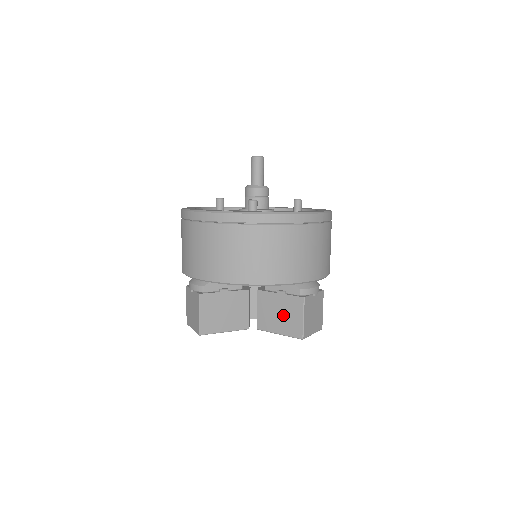
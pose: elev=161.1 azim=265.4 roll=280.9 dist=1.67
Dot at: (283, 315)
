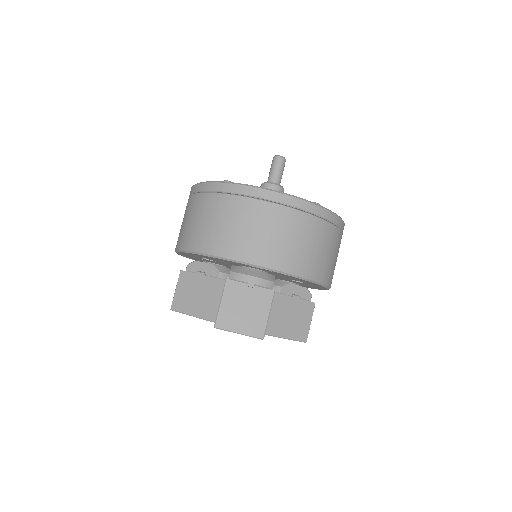
Dot at: occluded
